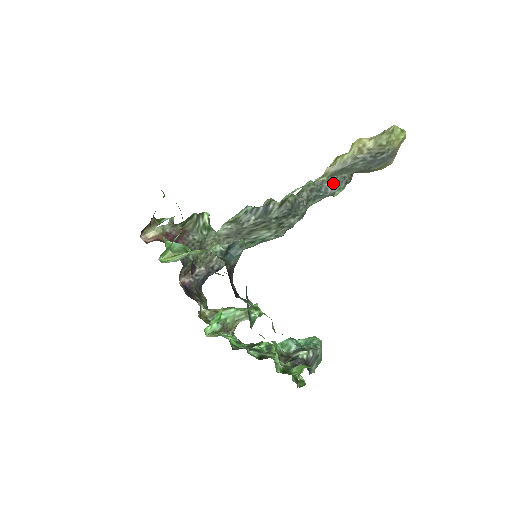
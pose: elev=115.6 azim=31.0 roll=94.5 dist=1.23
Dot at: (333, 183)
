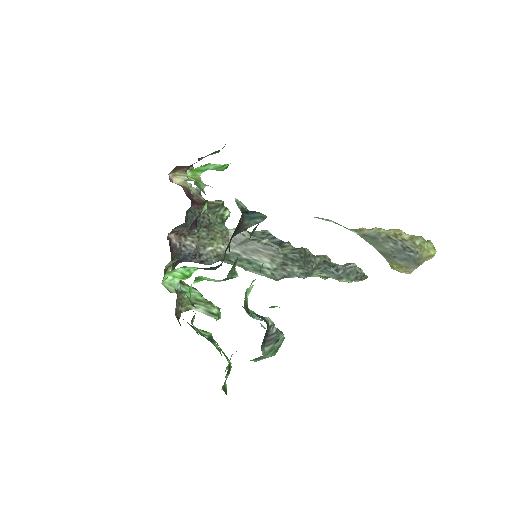
Dot at: (346, 269)
